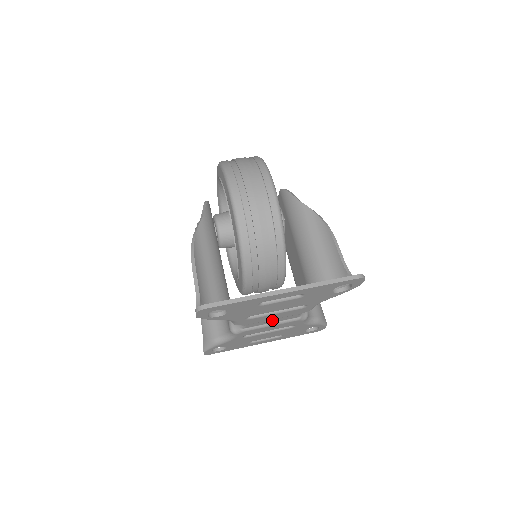
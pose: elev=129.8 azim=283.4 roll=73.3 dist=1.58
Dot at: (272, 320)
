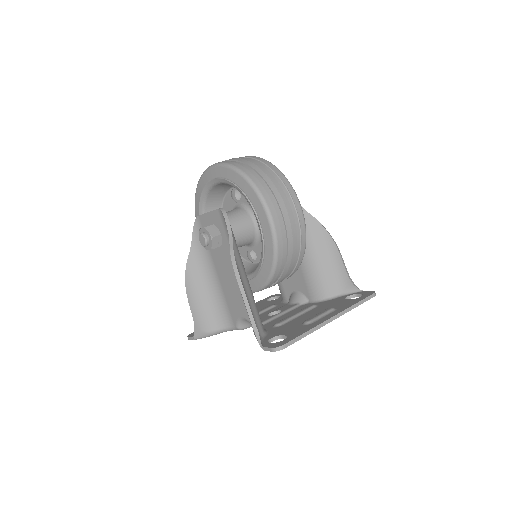
Dot at: (271, 314)
